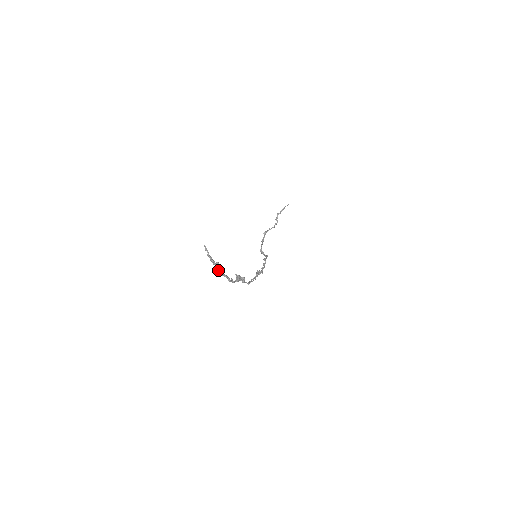
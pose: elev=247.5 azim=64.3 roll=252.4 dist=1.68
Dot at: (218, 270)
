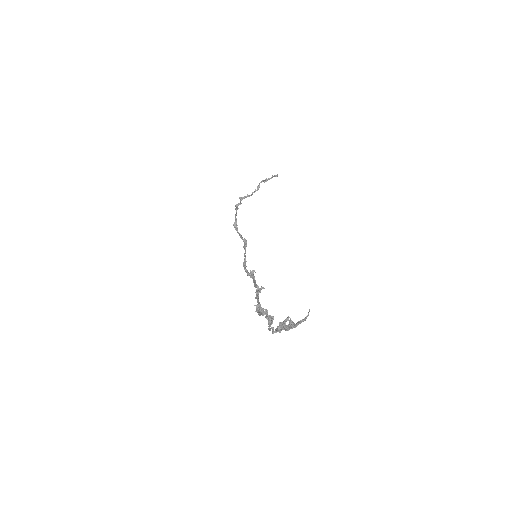
Dot at: (285, 330)
